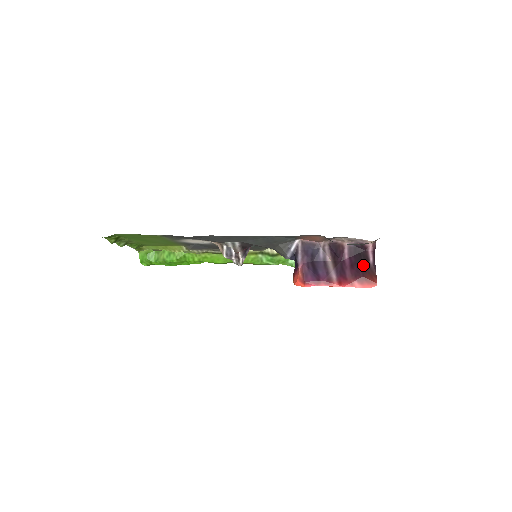
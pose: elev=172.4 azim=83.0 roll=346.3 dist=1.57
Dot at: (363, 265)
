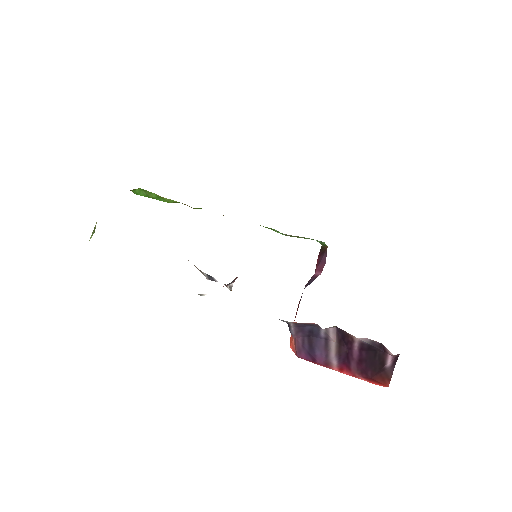
Dot at: (375, 367)
